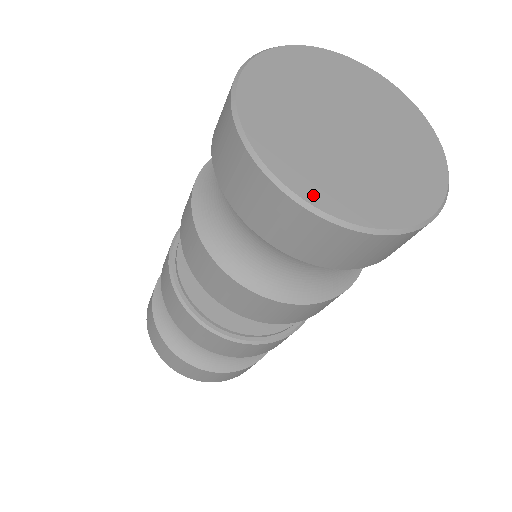
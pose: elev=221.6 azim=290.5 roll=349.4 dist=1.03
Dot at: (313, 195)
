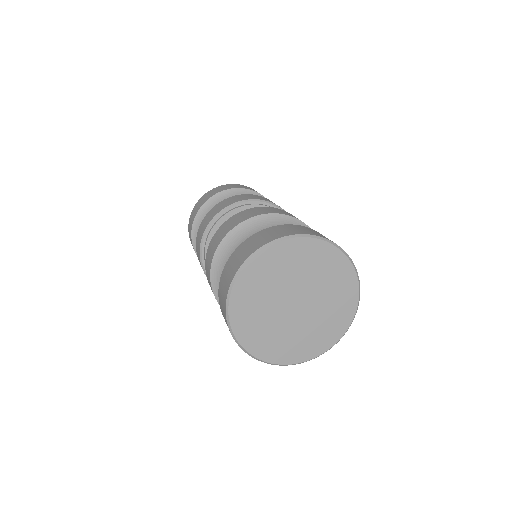
Dot at: (259, 353)
